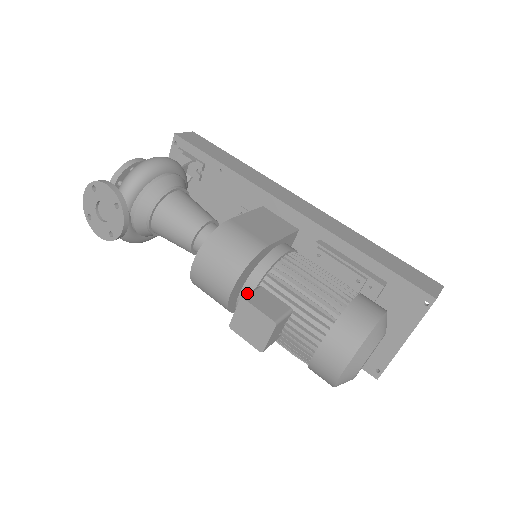
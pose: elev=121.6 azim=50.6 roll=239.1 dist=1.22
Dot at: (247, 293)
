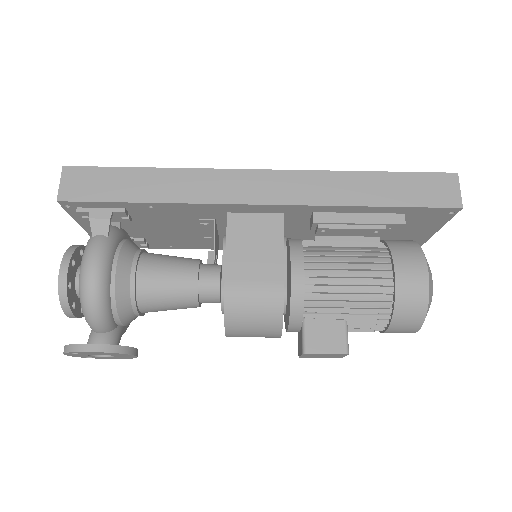
Dot at: (295, 329)
